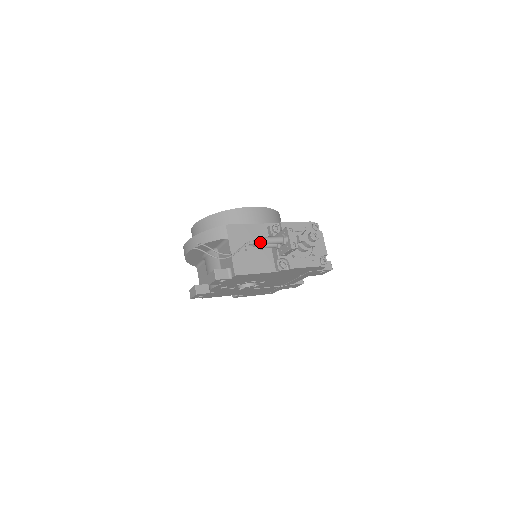
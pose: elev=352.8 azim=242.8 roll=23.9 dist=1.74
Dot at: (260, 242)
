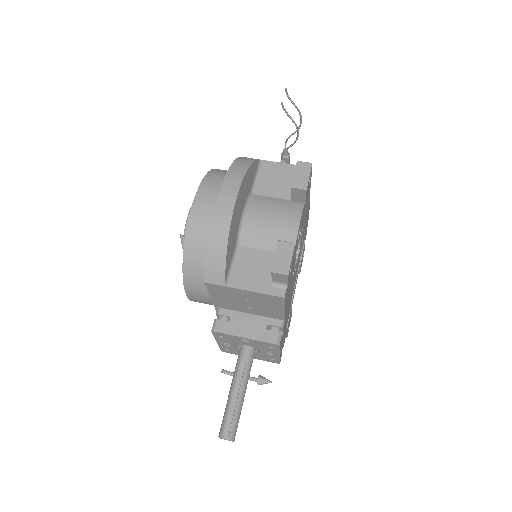
Dot at: (287, 150)
